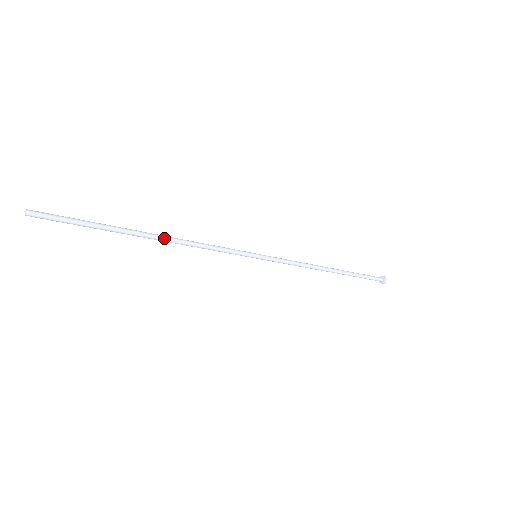
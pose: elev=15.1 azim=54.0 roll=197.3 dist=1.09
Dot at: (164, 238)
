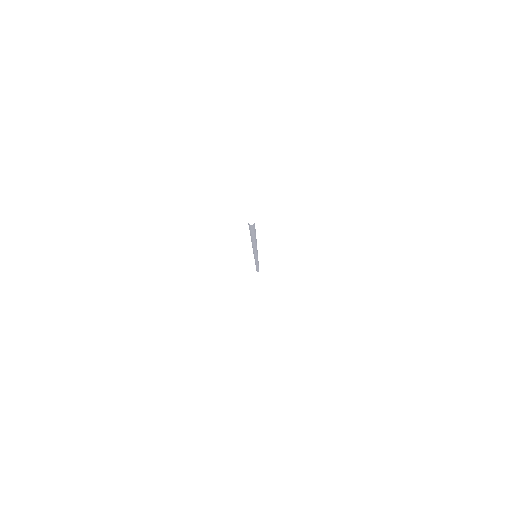
Dot at: occluded
